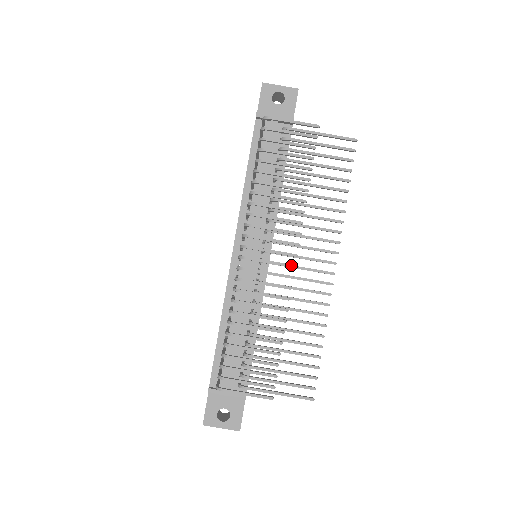
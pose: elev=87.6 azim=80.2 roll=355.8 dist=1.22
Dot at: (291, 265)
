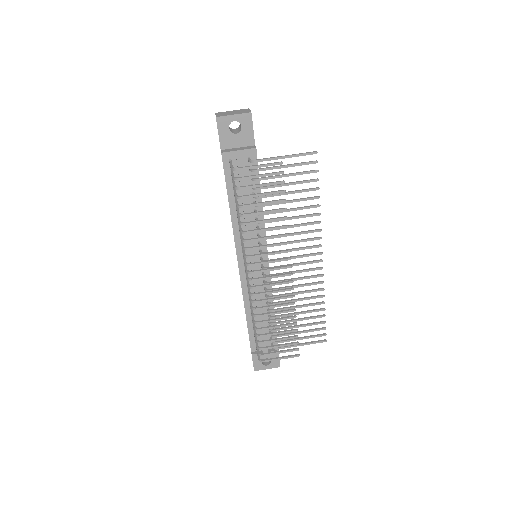
Dot at: (289, 274)
